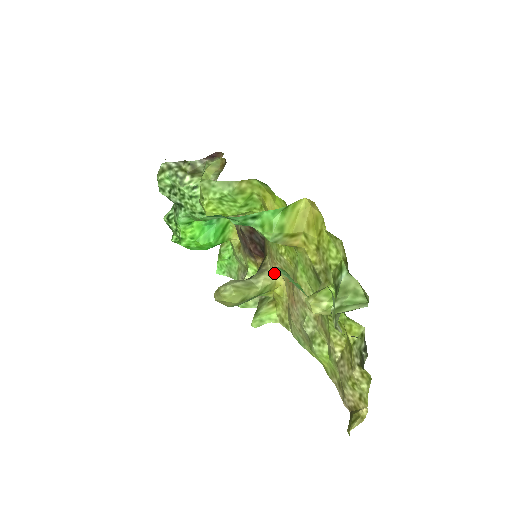
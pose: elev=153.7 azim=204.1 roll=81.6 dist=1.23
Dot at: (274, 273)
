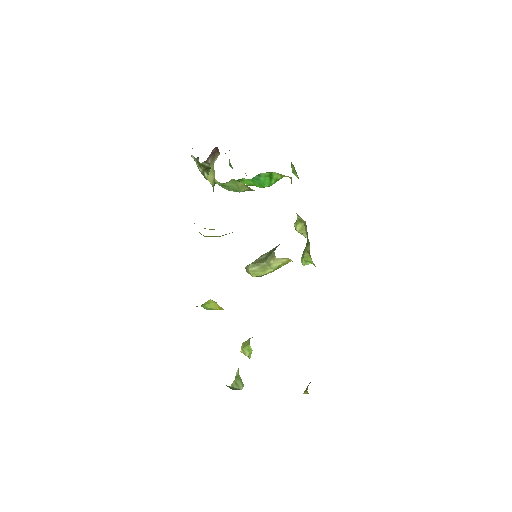
Dot at: (281, 258)
